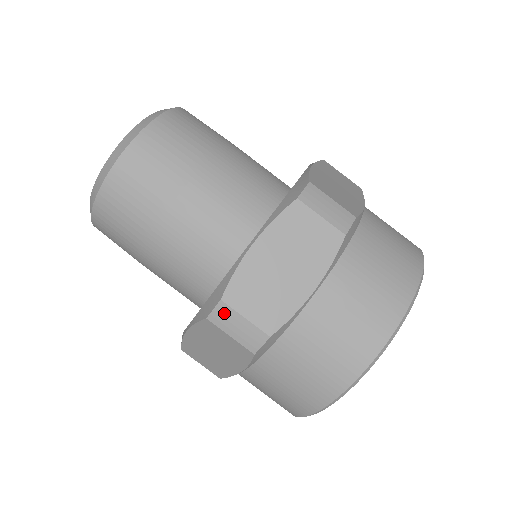
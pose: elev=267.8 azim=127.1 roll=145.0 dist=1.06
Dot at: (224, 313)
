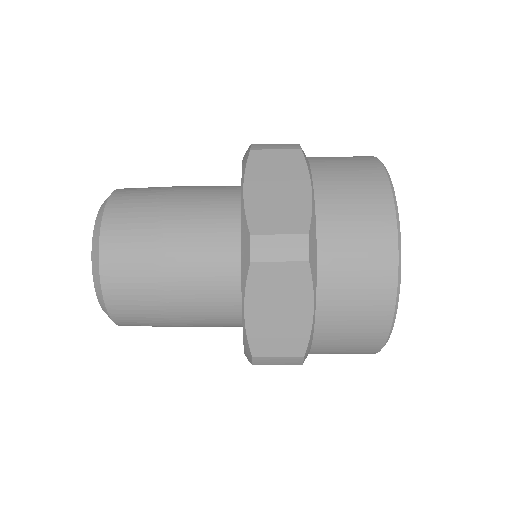
Dot at: (261, 360)
